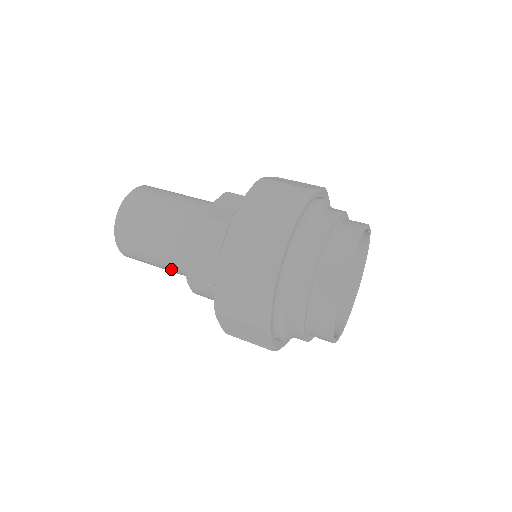
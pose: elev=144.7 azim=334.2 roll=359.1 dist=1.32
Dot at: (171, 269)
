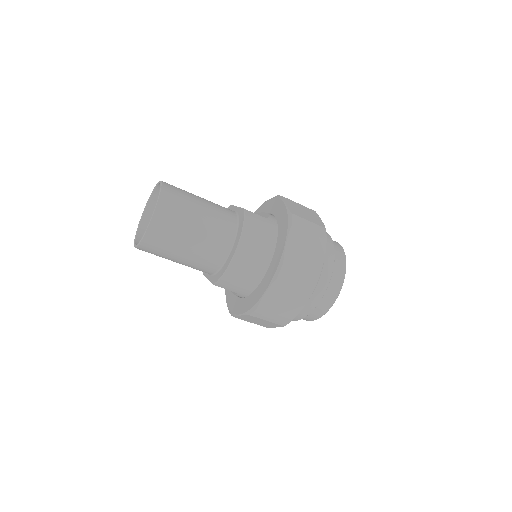
Dot at: (199, 254)
